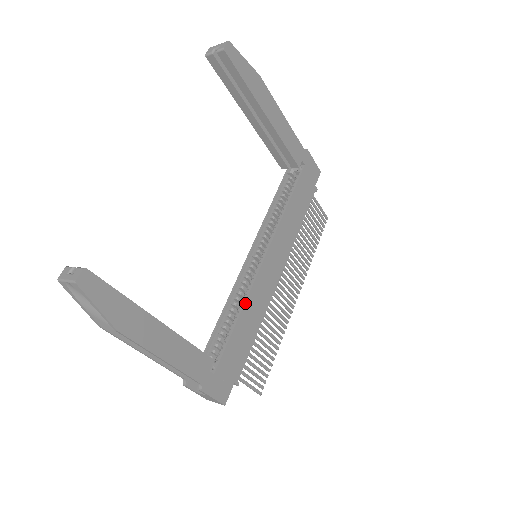
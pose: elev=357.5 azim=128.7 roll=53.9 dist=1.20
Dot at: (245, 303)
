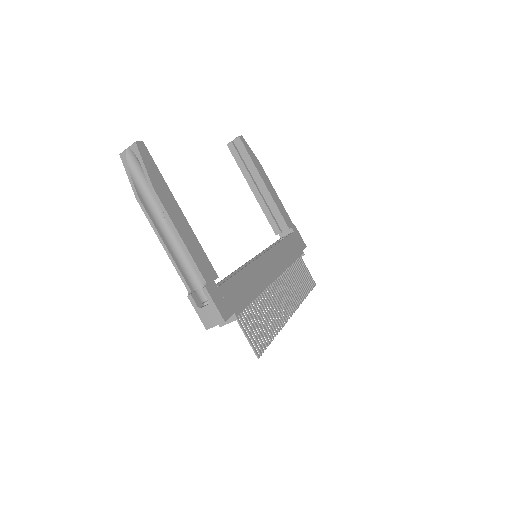
Dot at: (247, 266)
